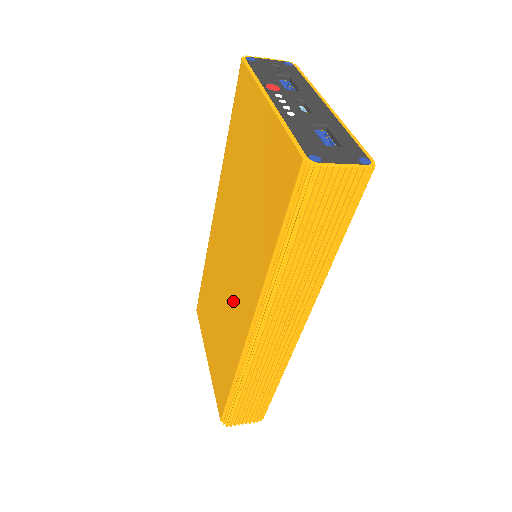
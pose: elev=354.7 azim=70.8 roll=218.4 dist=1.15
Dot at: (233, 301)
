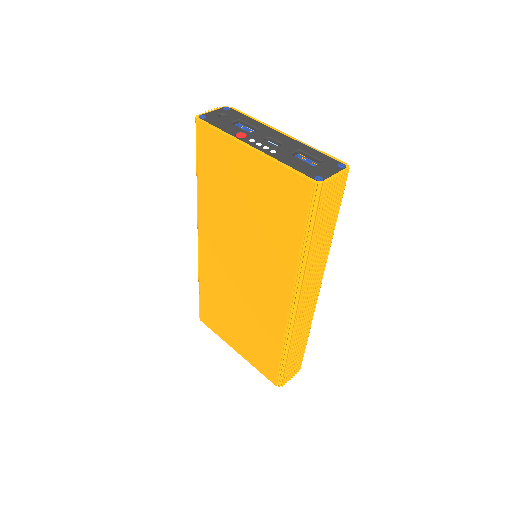
Dot at: (259, 296)
